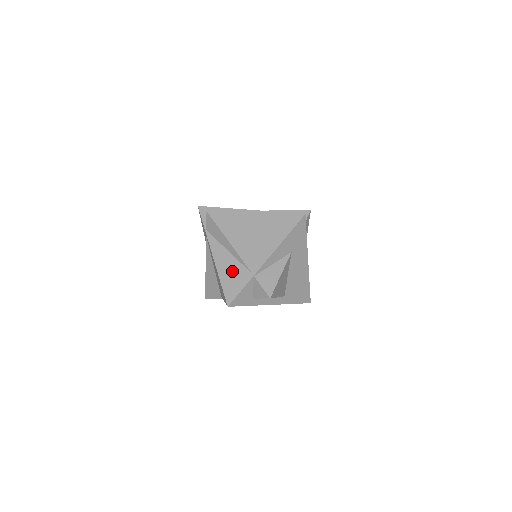
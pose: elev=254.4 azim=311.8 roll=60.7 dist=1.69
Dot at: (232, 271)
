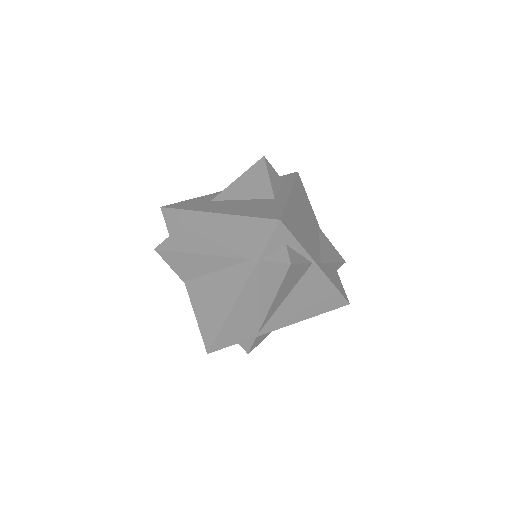
Dot at: (243, 323)
